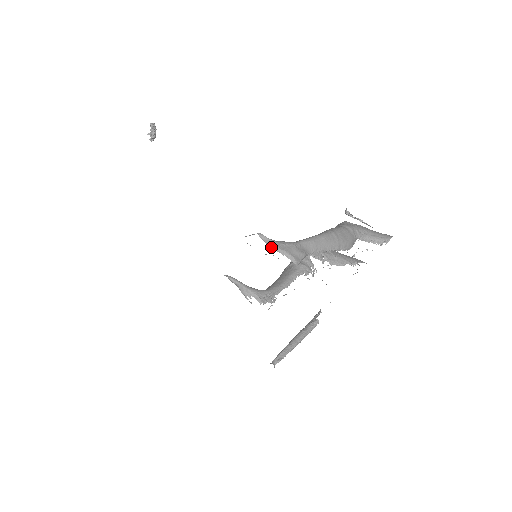
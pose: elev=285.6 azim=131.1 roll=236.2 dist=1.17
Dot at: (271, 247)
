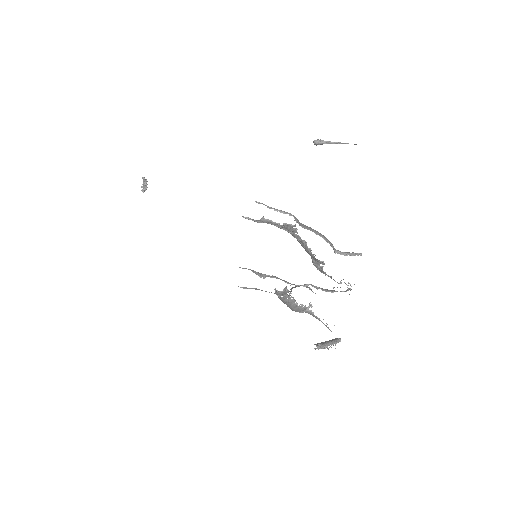
Dot at: (268, 207)
